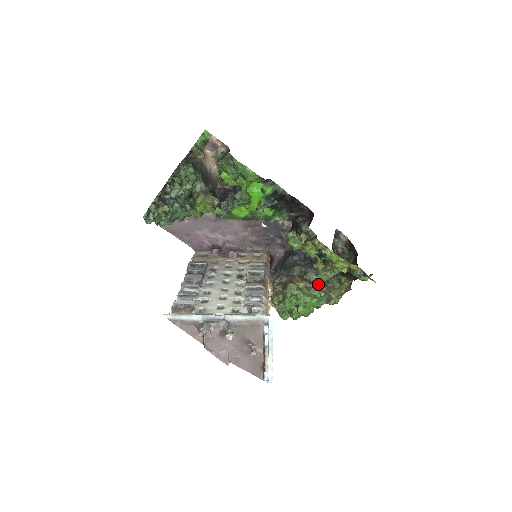
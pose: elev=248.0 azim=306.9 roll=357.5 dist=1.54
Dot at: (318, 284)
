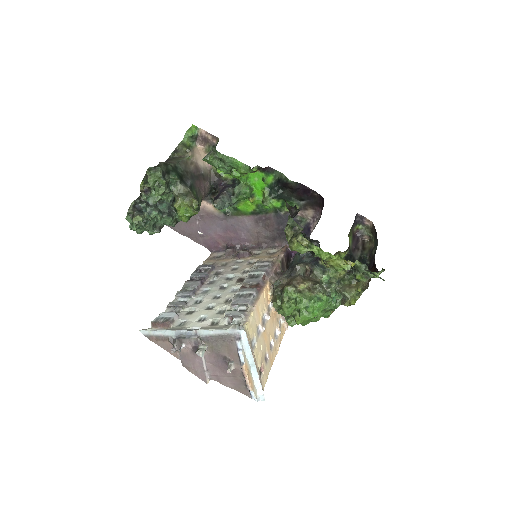
Dot at: (328, 283)
